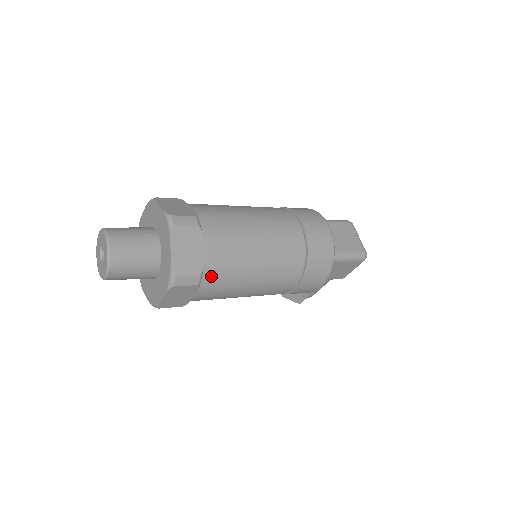
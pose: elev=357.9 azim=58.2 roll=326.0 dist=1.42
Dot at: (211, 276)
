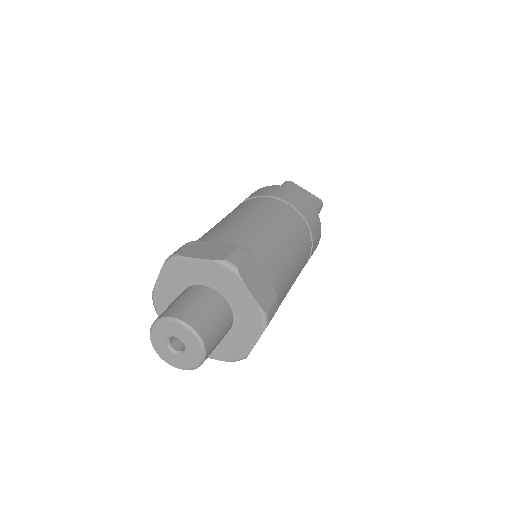
Dot at: (278, 294)
